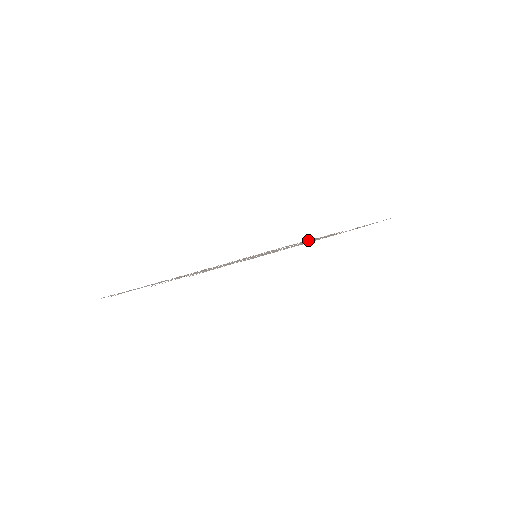
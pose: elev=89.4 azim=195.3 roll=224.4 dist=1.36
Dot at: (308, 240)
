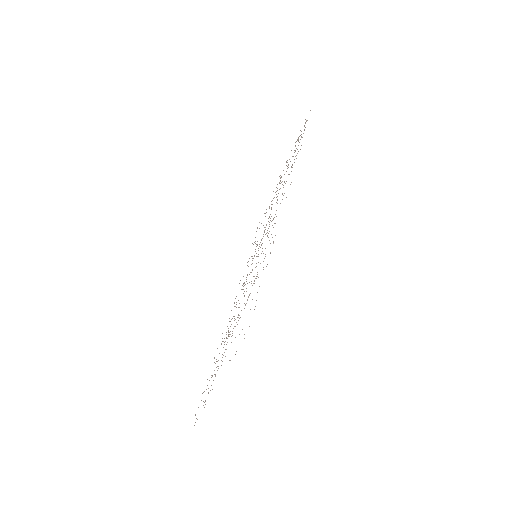
Dot at: occluded
